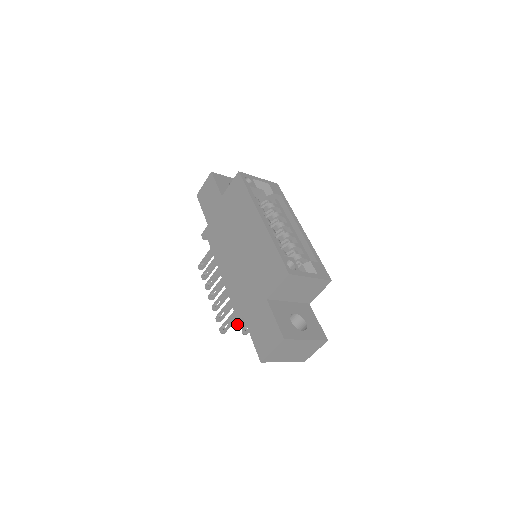
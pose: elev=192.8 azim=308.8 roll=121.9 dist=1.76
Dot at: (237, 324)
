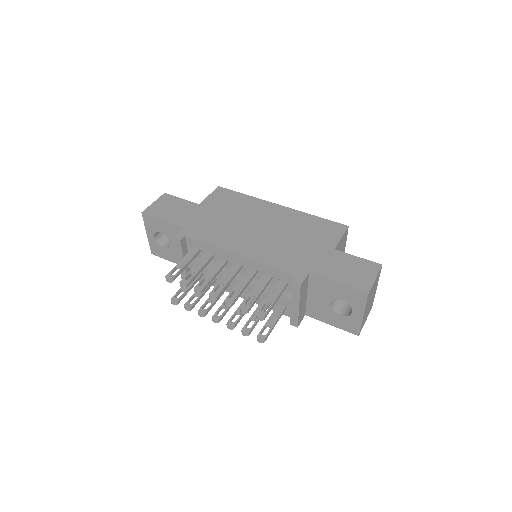
Dot at: (301, 285)
